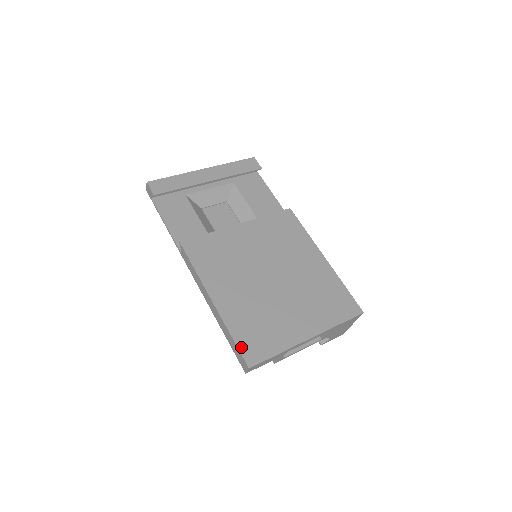
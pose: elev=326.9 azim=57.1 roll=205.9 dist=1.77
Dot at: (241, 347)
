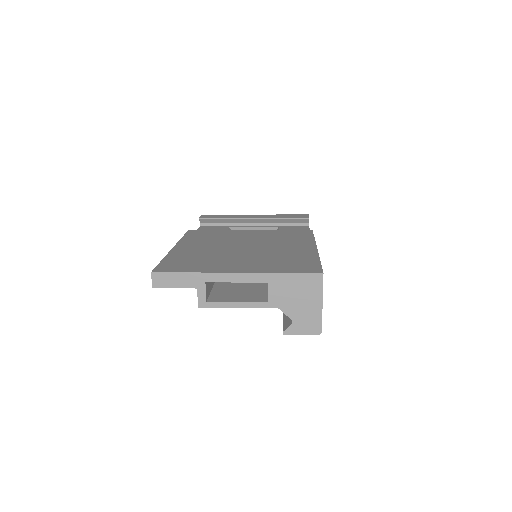
Dot at: (161, 264)
